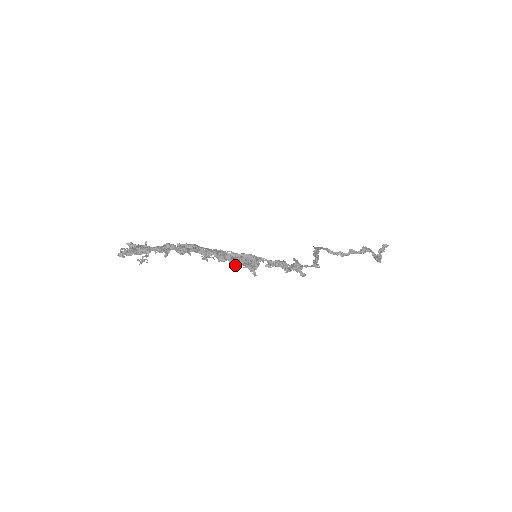
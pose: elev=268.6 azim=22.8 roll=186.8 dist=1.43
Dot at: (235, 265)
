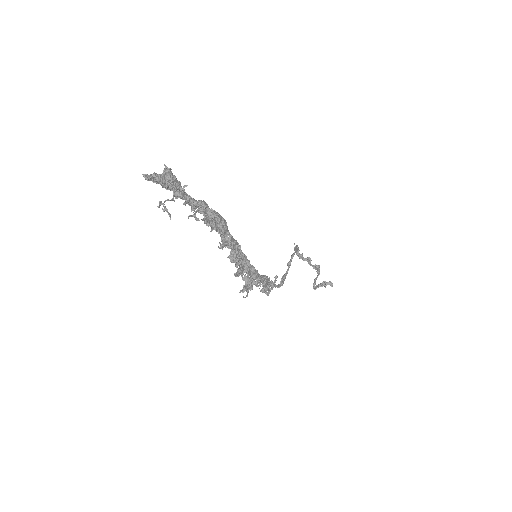
Dot at: (237, 275)
